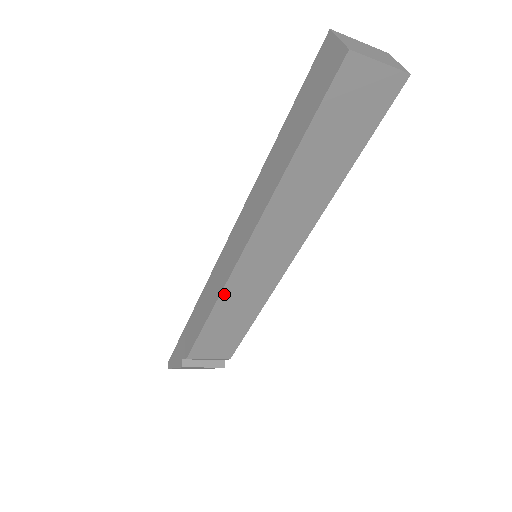
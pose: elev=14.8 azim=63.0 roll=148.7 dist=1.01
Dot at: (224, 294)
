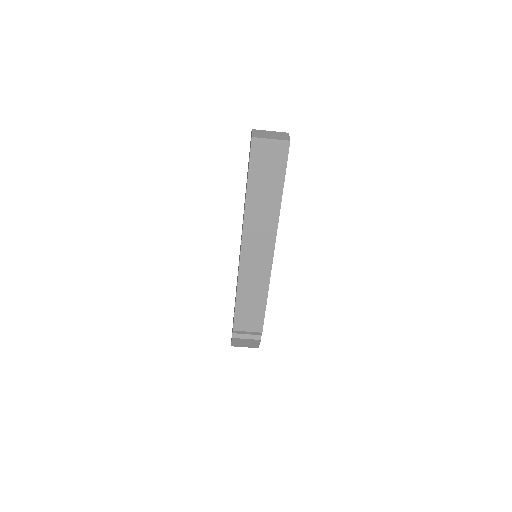
Dot at: (240, 280)
